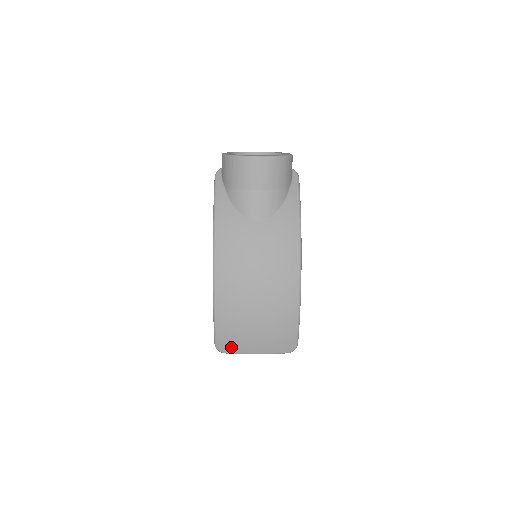
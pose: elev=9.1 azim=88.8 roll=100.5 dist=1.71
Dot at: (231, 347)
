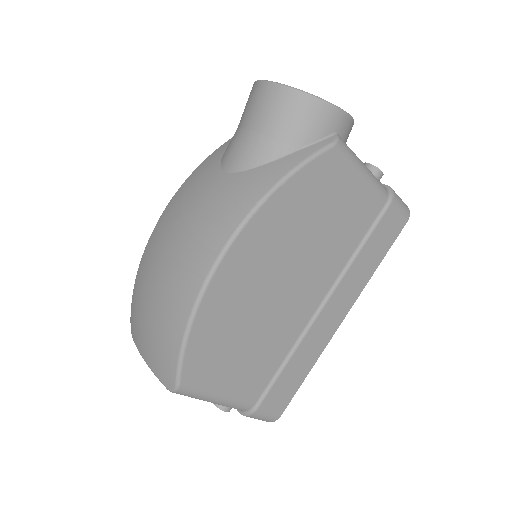
Dot at: (133, 329)
